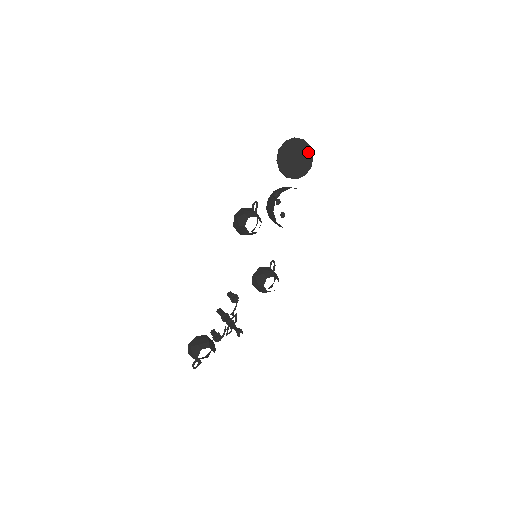
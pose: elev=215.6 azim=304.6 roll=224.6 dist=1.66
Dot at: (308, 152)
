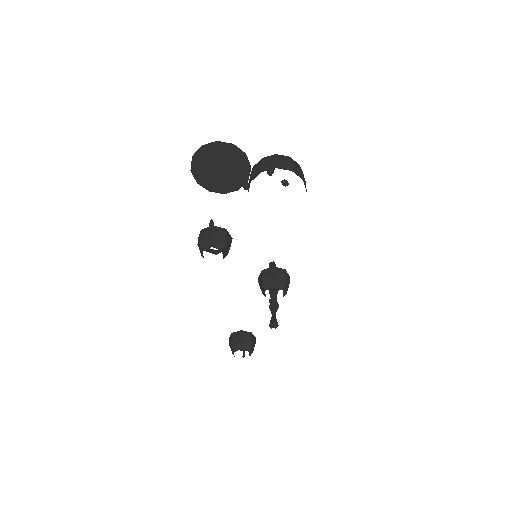
Dot at: (234, 153)
